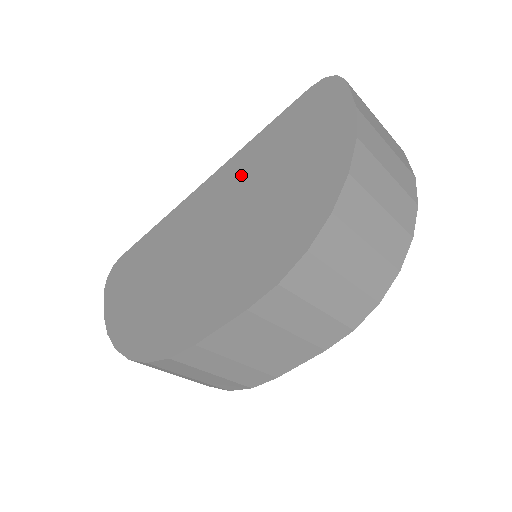
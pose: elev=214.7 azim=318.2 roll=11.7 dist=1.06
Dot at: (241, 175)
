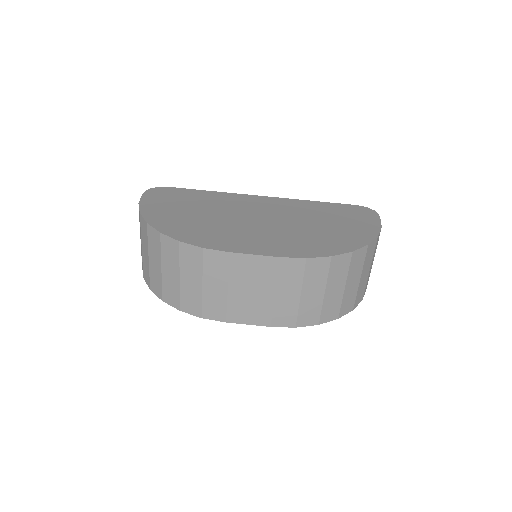
Dot at: (295, 208)
